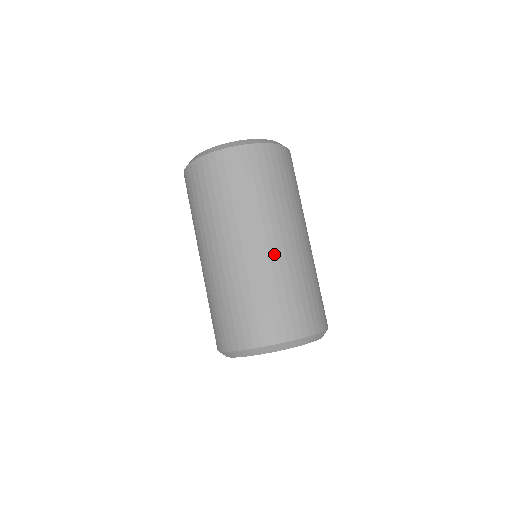
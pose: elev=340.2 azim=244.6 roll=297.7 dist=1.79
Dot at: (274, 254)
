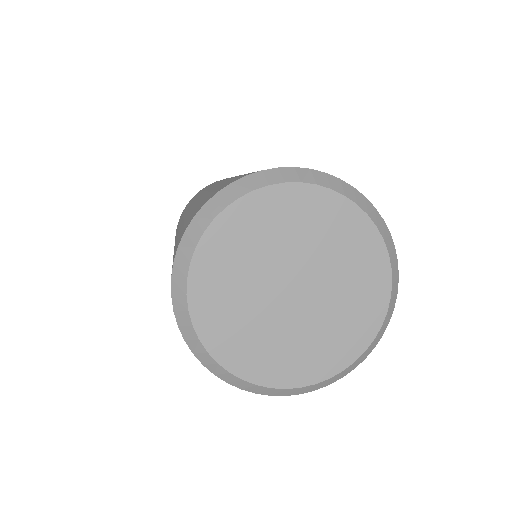
Dot at: occluded
